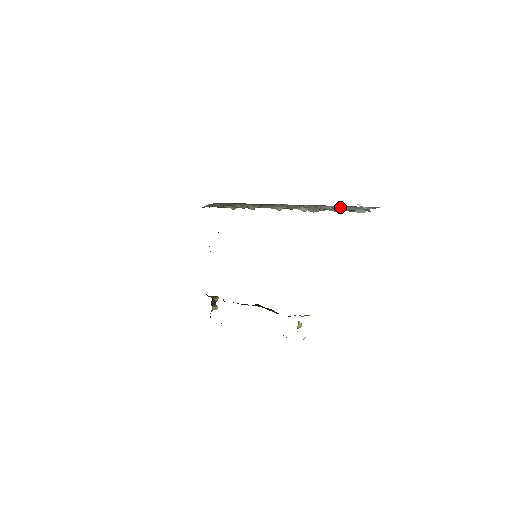
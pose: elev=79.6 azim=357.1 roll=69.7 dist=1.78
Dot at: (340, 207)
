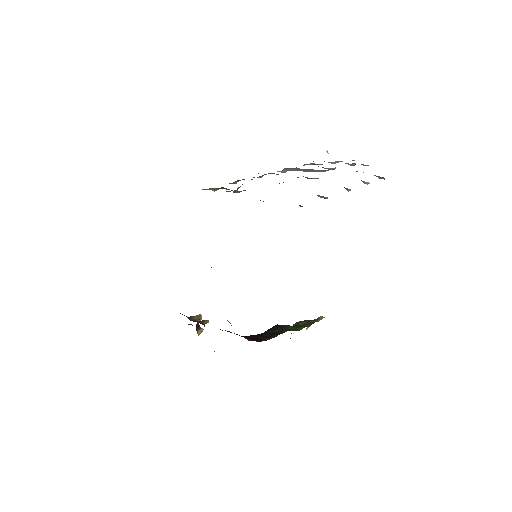
Dot at: (333, 168)
